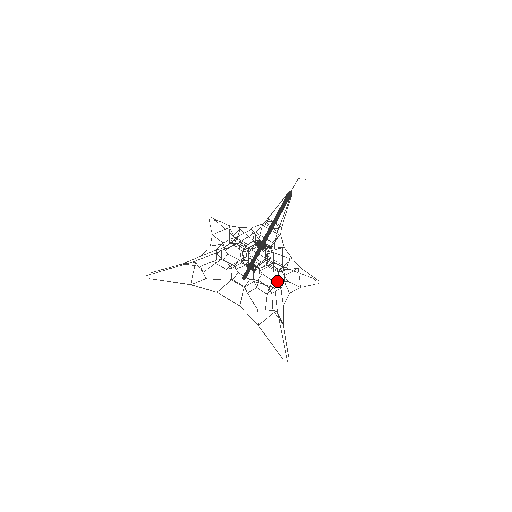
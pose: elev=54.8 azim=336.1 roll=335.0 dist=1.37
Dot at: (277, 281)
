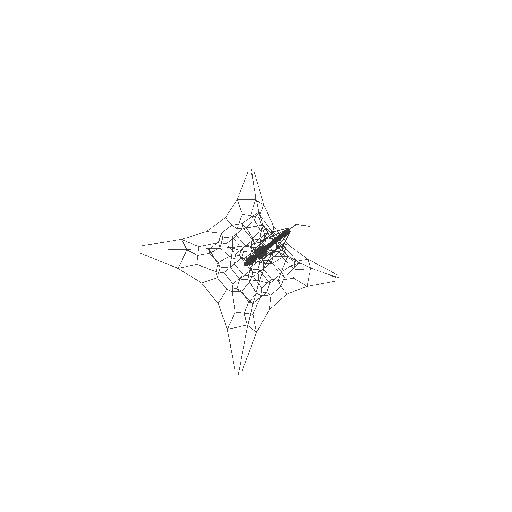
Dot at: (277, 280)
